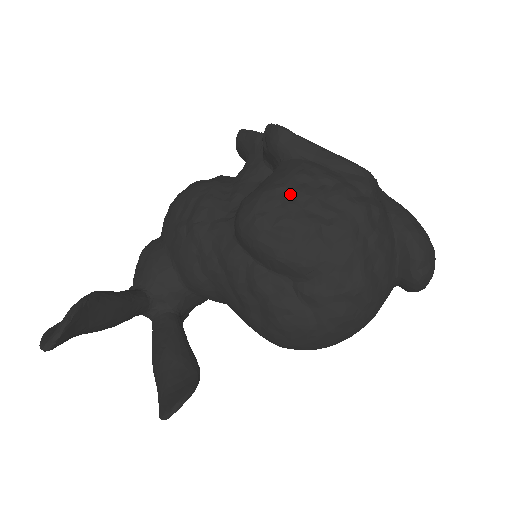
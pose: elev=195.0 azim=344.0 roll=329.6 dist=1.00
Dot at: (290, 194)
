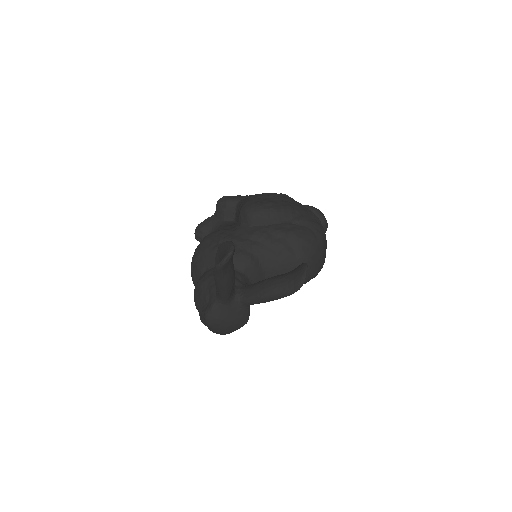
Dot at: (258, 198)
